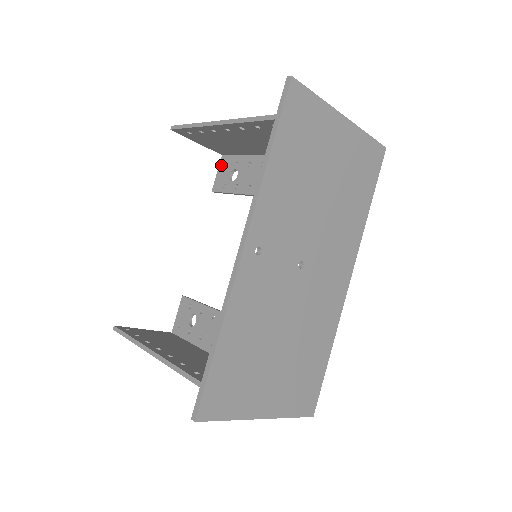
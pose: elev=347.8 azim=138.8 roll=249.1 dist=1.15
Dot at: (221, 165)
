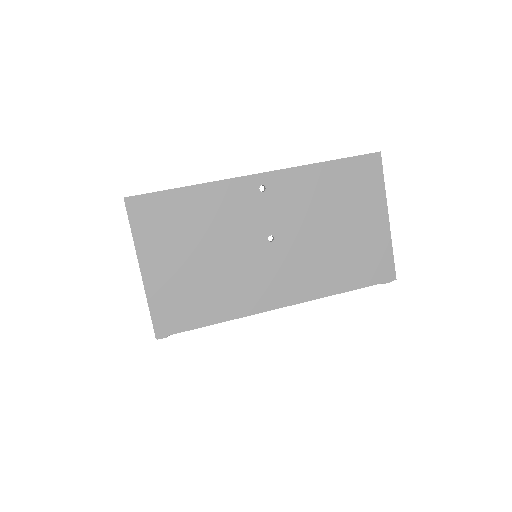
Dot at: occluded
